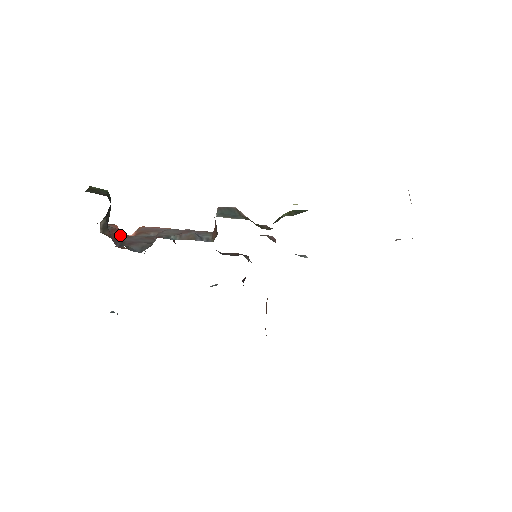
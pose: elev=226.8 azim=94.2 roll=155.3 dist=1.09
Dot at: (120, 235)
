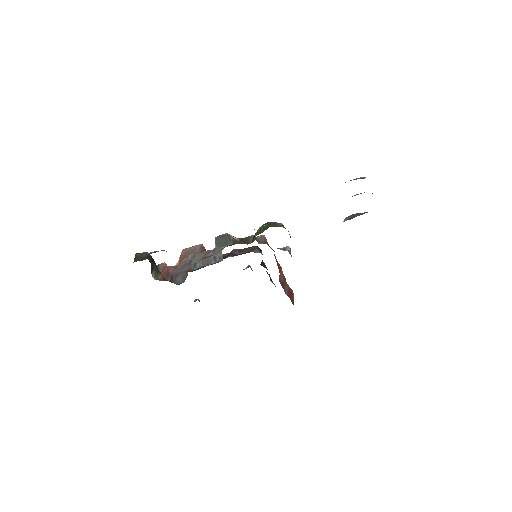
Dot at: (169, 270)
